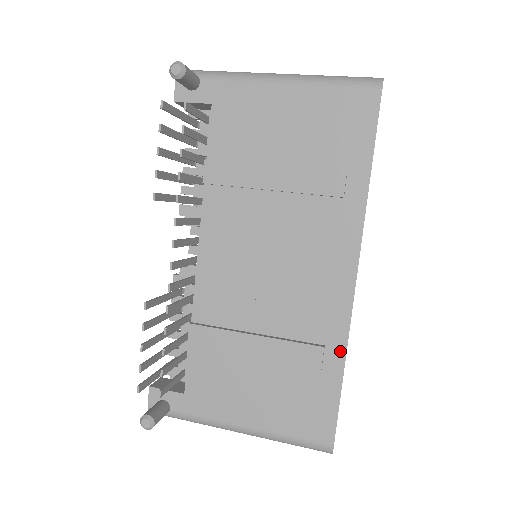
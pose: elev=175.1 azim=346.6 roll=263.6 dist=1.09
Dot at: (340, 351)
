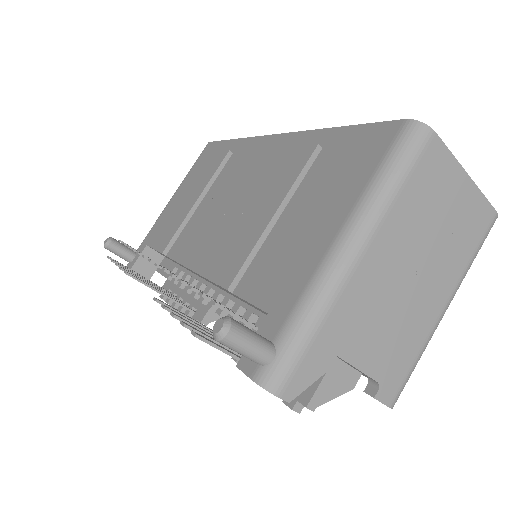
Dot at: (316, 135)
